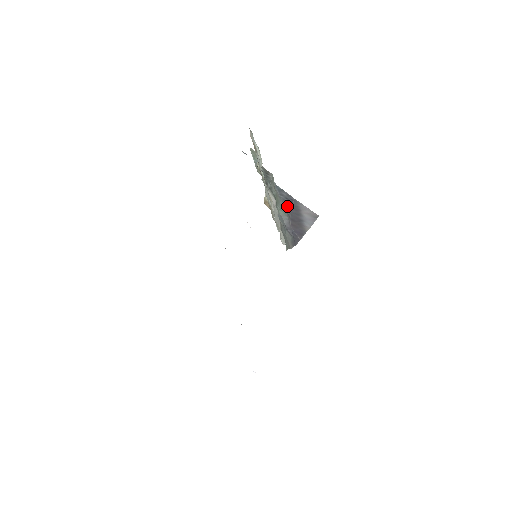
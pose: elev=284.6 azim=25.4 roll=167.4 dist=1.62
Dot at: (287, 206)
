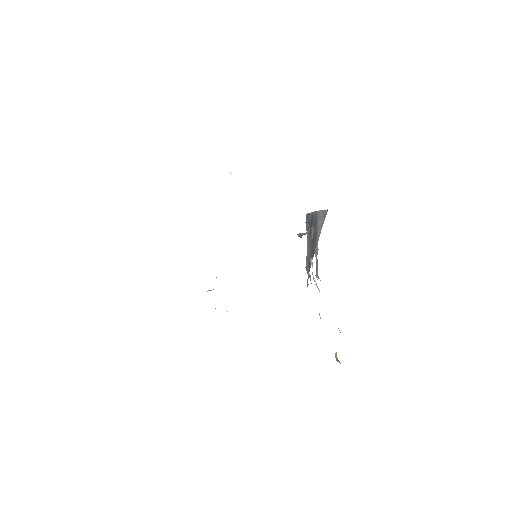
Dot at: occluded
